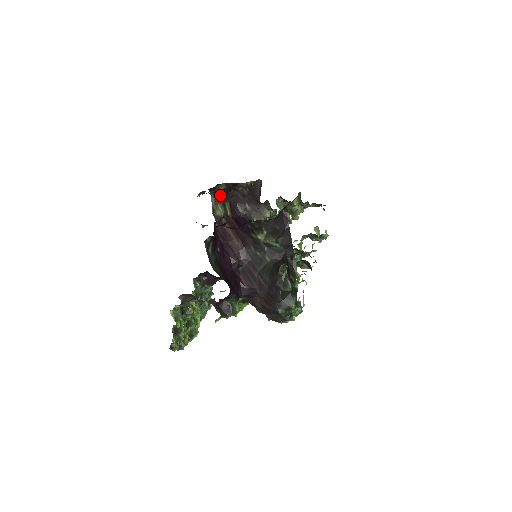
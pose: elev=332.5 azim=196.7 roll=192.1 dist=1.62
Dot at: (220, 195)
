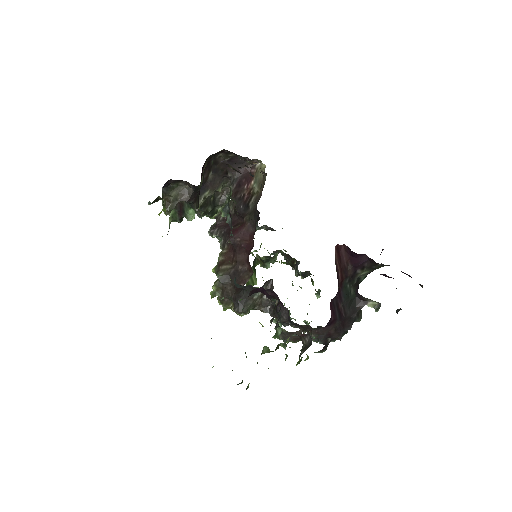
Dot at: (209, 160)
